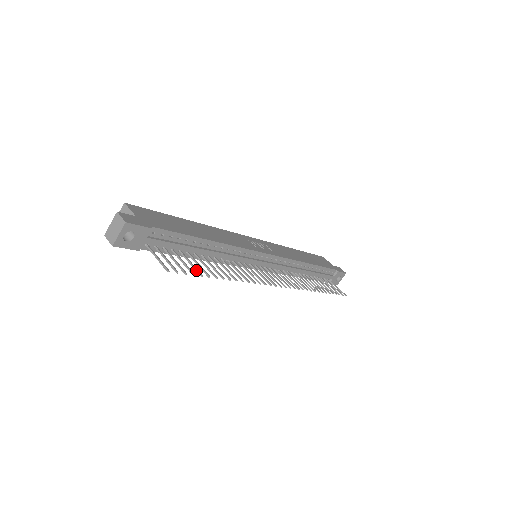
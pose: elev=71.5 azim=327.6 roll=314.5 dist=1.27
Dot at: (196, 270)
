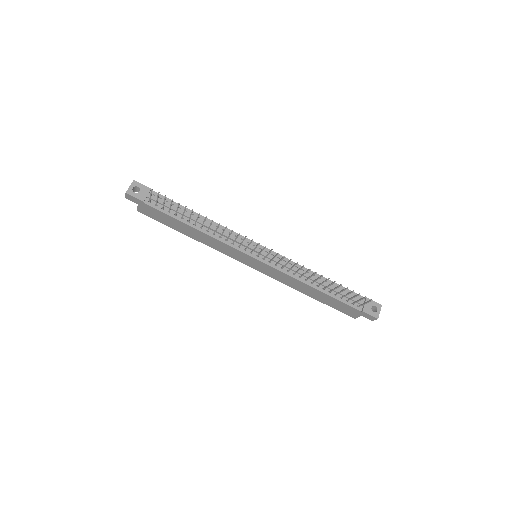
Dot at: (178, 205)
